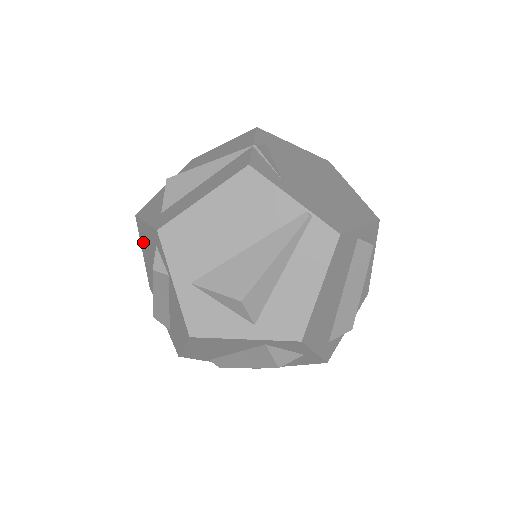
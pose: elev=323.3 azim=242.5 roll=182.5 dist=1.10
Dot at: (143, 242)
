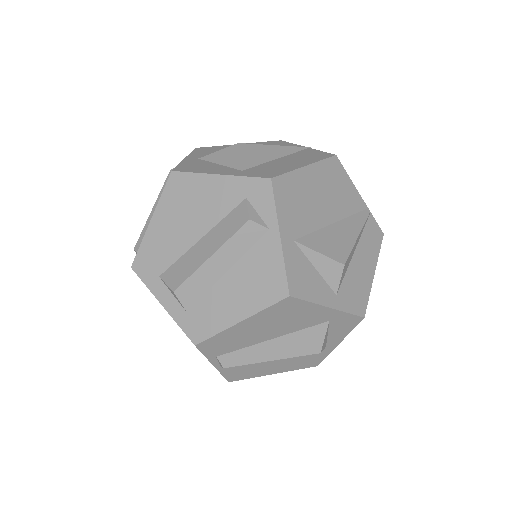
Dot at: (175, 203)
